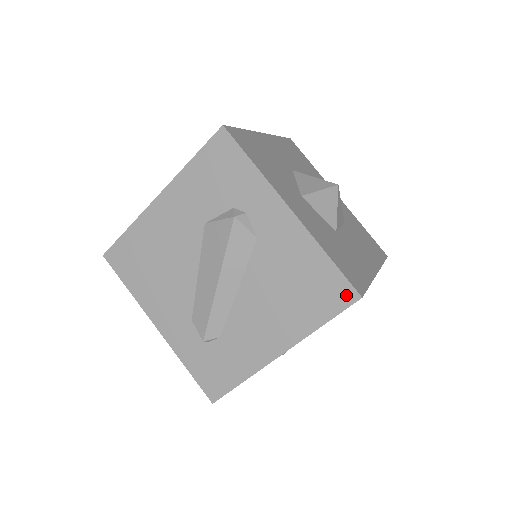
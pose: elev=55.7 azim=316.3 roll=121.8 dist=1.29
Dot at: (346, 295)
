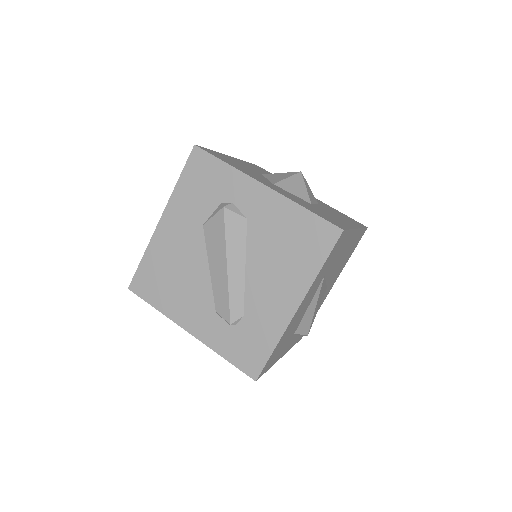
Dot at: (331, 234)
